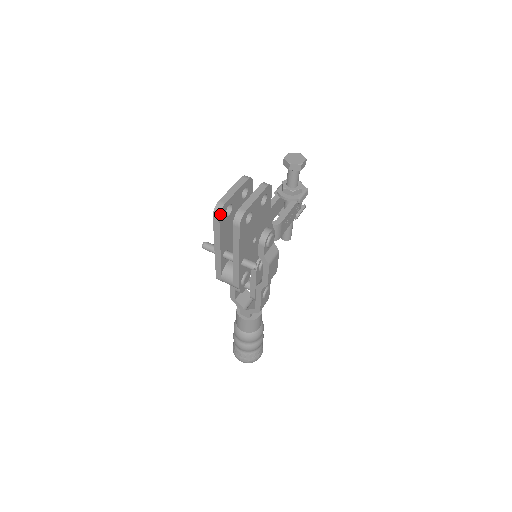
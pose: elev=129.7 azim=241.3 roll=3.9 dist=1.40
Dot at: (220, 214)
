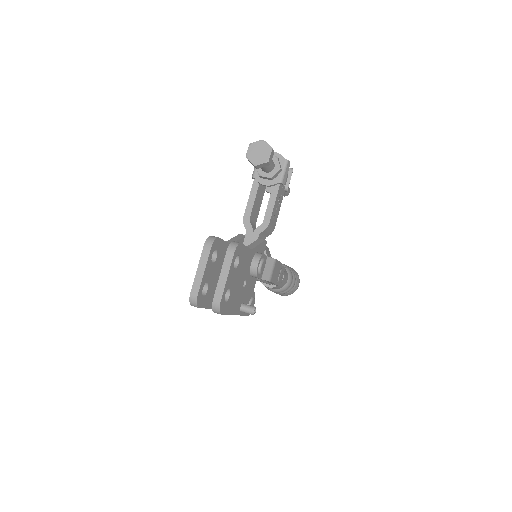
Dot at: (197, 305)
